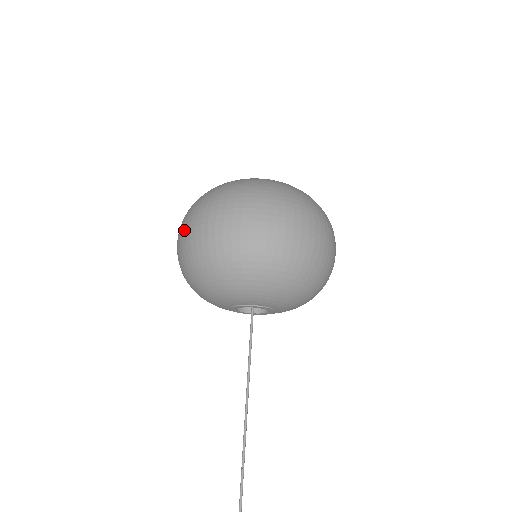
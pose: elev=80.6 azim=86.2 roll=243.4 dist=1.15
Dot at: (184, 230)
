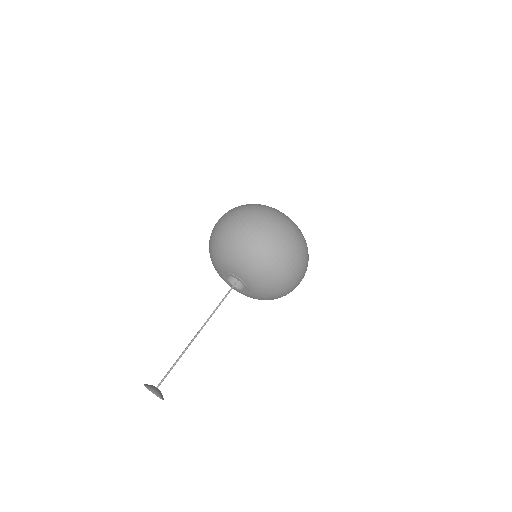
Dot at: (247, 218)
